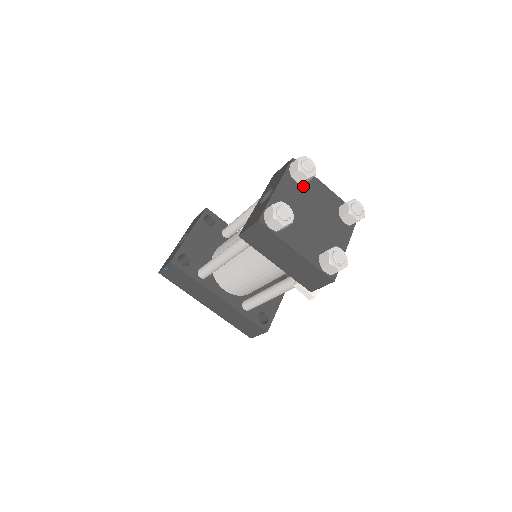
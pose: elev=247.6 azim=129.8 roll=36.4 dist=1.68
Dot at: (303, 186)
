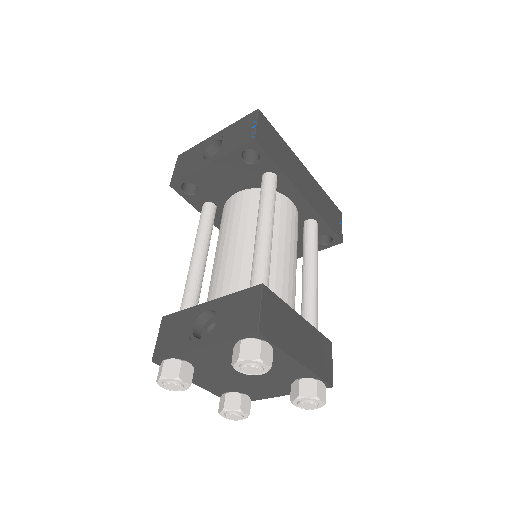
Dot at: occluded
